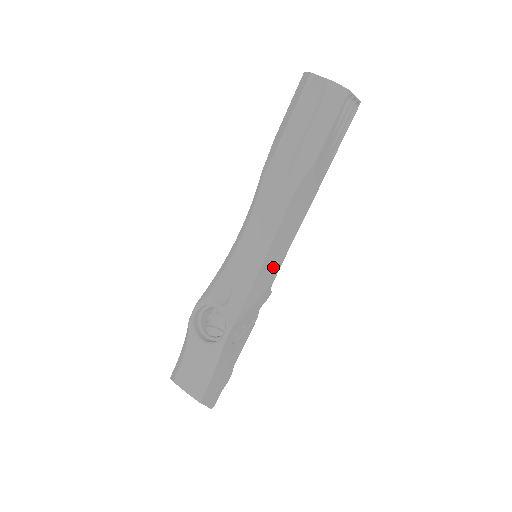
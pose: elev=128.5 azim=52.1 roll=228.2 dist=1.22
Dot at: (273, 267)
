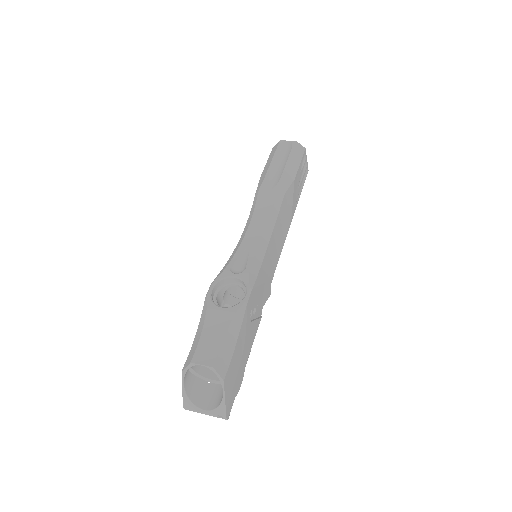
Dot at: (272, 261)
